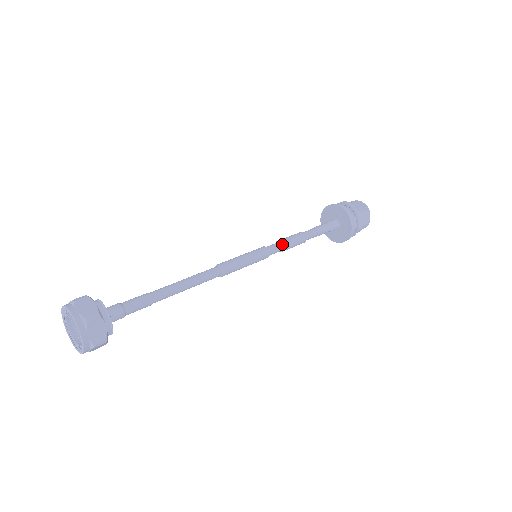
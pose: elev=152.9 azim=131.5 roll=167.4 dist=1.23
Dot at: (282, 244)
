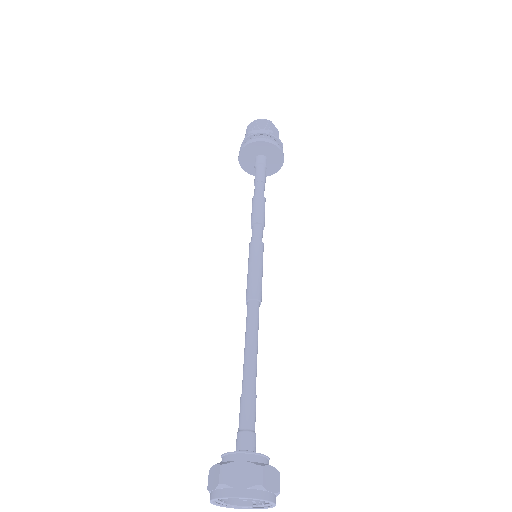
Dot at: (260, 223)
